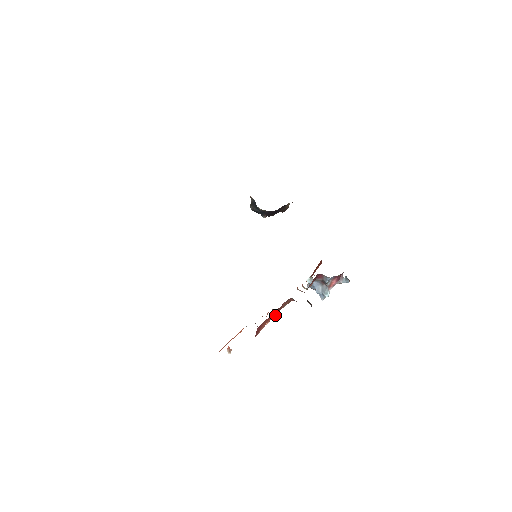
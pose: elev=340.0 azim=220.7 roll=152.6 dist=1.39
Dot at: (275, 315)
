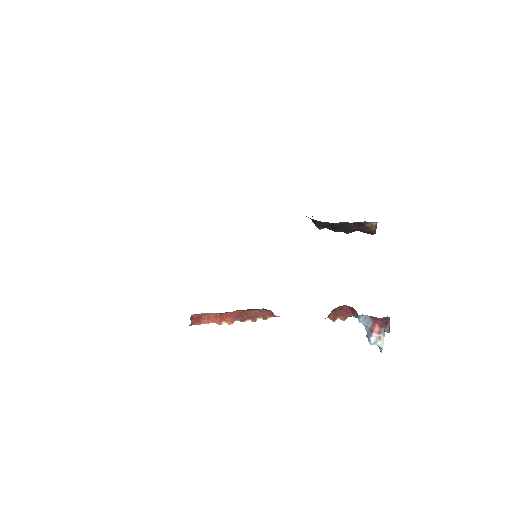
Dot at: (241, 319)
